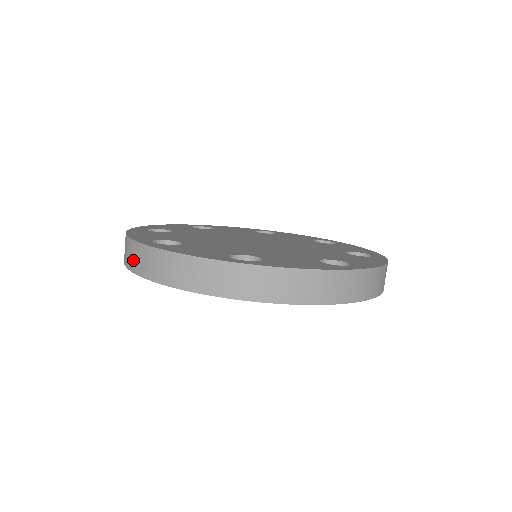
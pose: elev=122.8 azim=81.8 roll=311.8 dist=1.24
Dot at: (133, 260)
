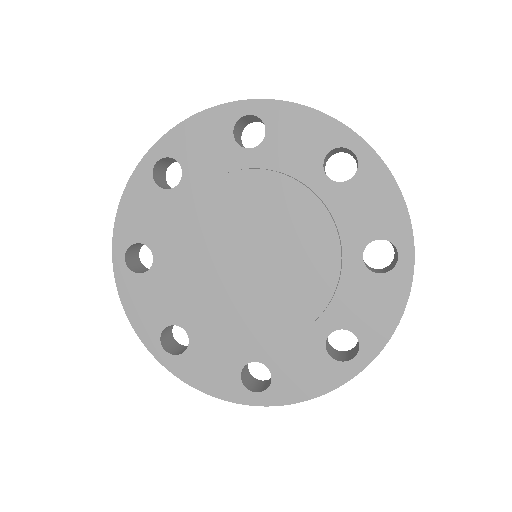
Dot at: occluded
